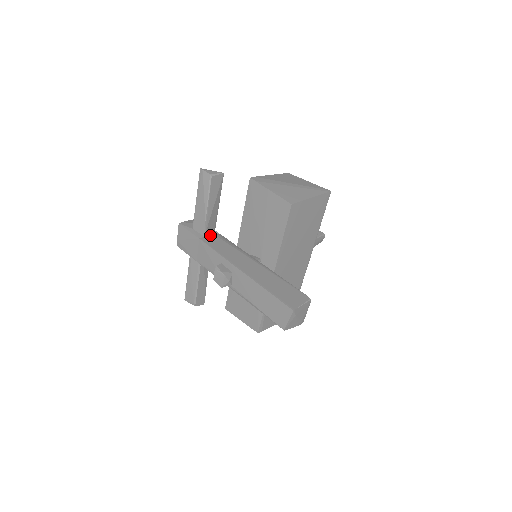
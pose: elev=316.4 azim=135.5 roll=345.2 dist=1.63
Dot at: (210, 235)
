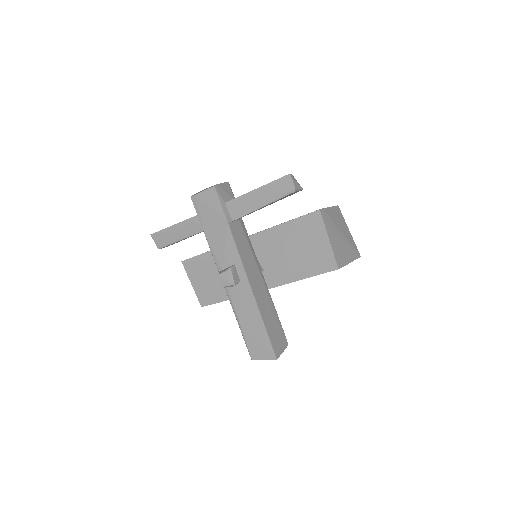
Dot at: (236, 220)
